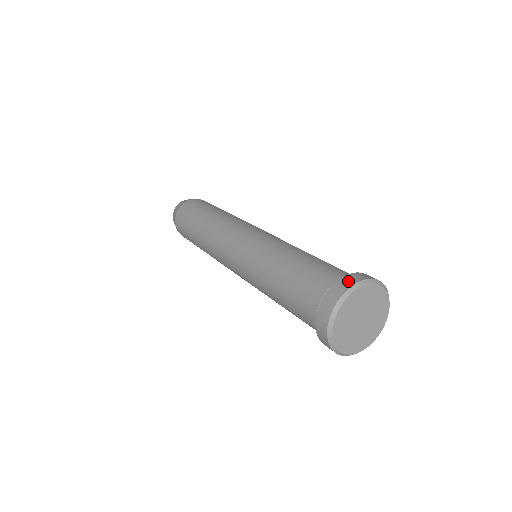
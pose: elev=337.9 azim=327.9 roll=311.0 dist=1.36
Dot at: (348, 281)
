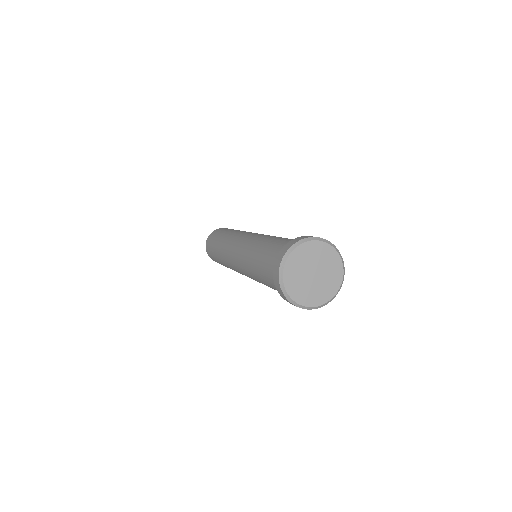
Dot at: (287, 246)
